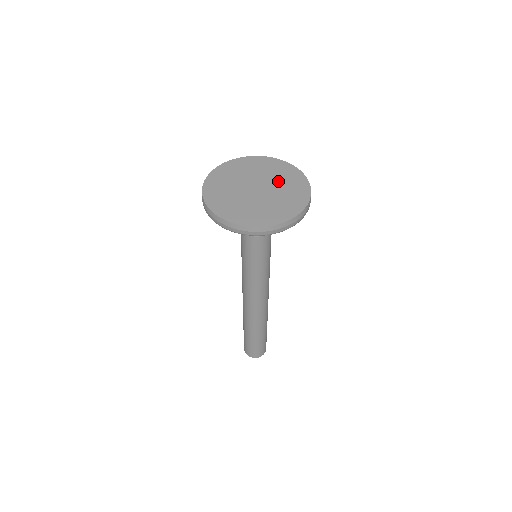
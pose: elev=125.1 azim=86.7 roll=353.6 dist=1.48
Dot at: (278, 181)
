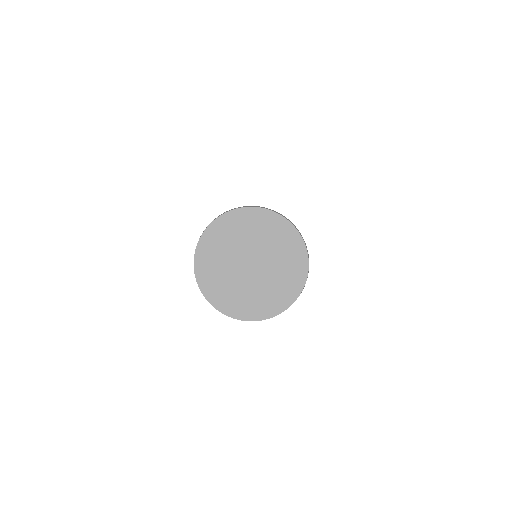
Dot at: (277, 260)
